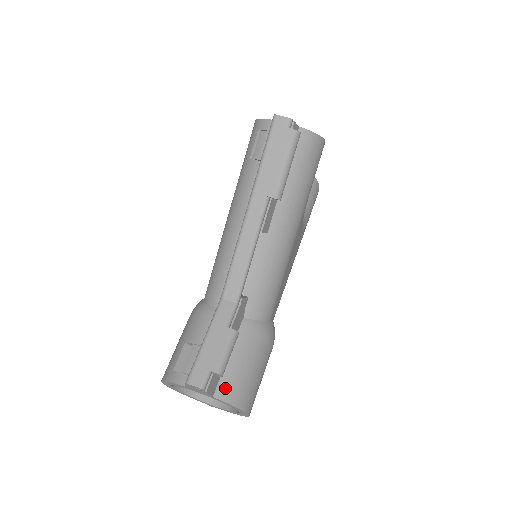
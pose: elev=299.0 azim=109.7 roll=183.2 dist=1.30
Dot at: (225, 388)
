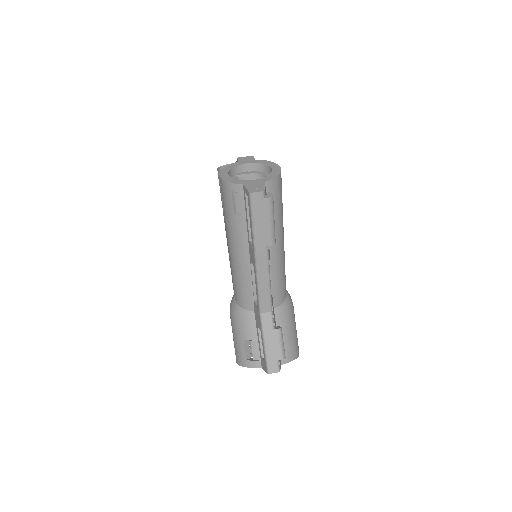
Dot at: (285, 356)
